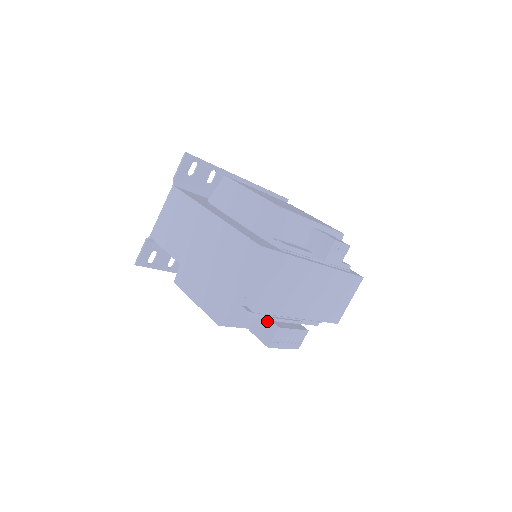
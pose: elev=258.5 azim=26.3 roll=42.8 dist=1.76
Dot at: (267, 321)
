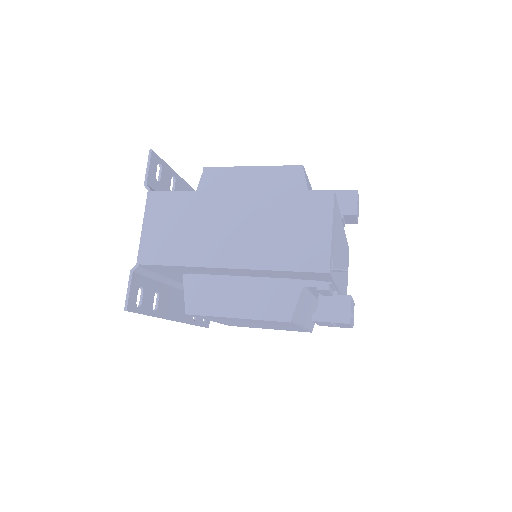
Dot at: (332, 298)
